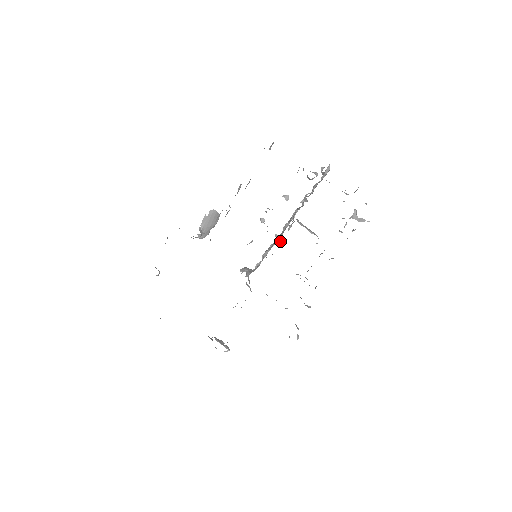
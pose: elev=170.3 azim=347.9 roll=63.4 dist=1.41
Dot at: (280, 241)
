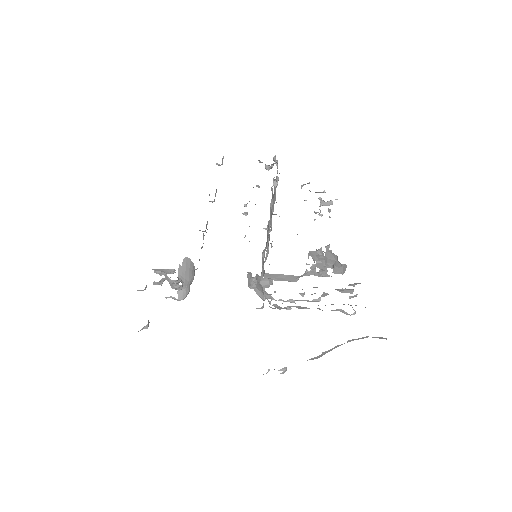
Dot at: occluded
